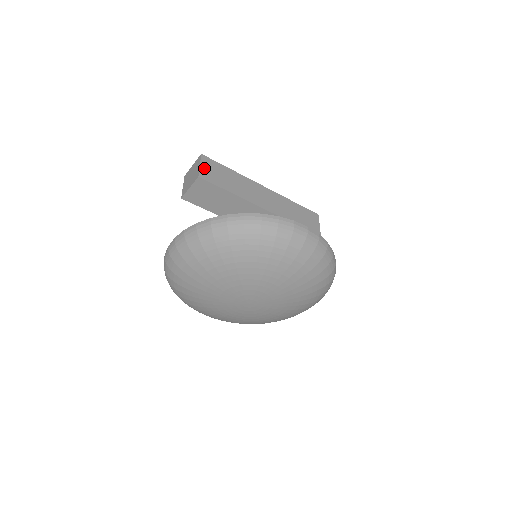
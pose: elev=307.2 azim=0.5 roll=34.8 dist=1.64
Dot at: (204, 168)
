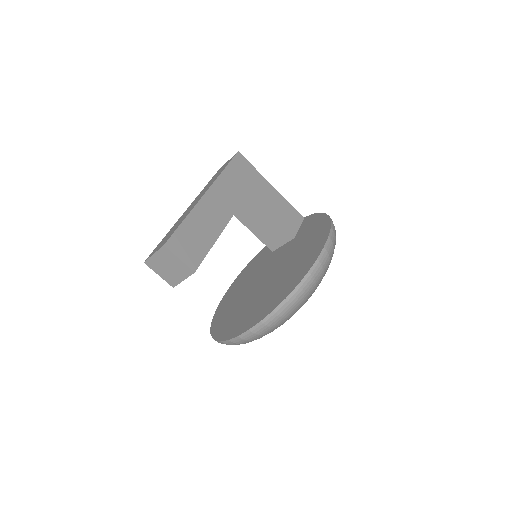
Dot at: (183, 256)
